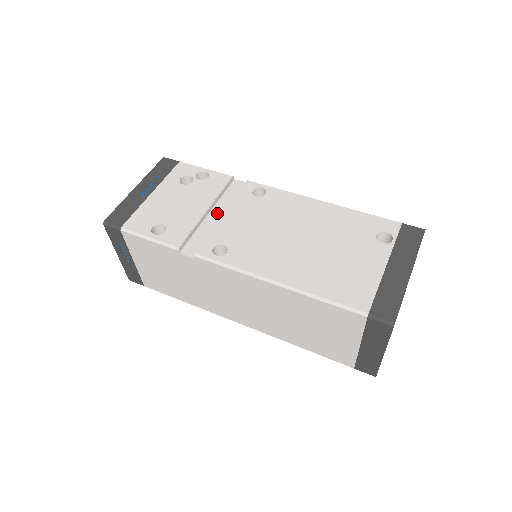
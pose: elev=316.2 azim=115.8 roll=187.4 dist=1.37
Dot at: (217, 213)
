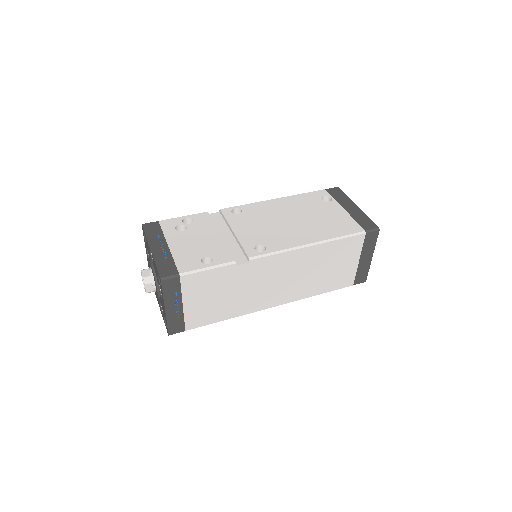
Dot at: (226, 235)
